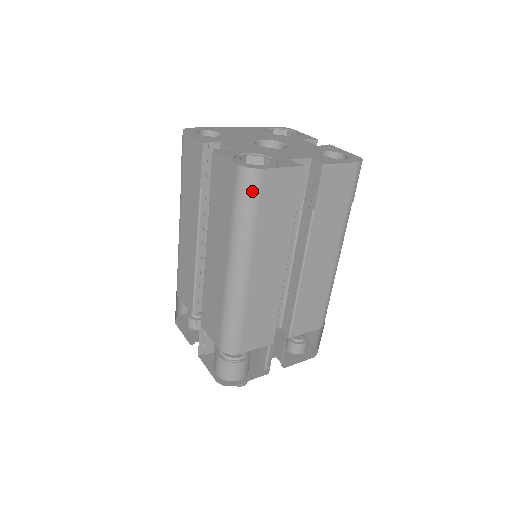
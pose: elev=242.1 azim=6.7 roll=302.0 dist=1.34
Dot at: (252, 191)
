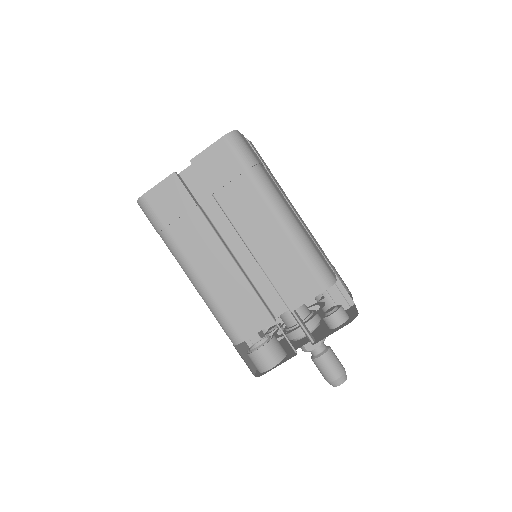
Dot at: (149, 213)
